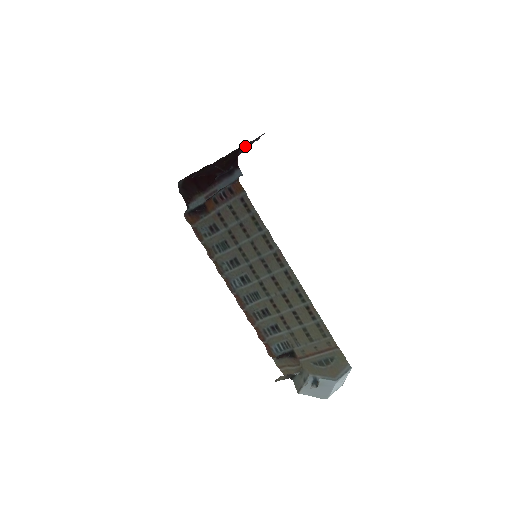
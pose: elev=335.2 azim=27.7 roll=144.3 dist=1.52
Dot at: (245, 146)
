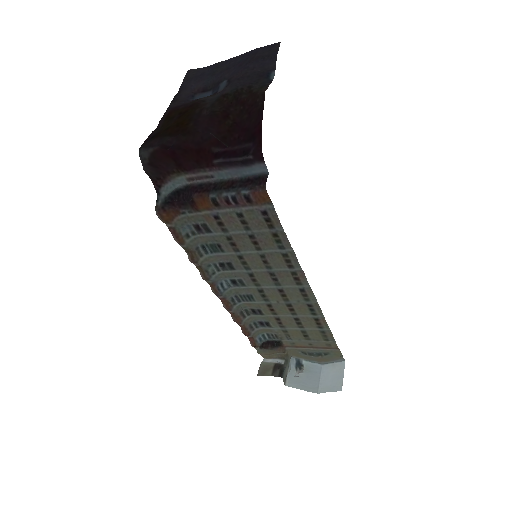
Dot at: (242, 66)
